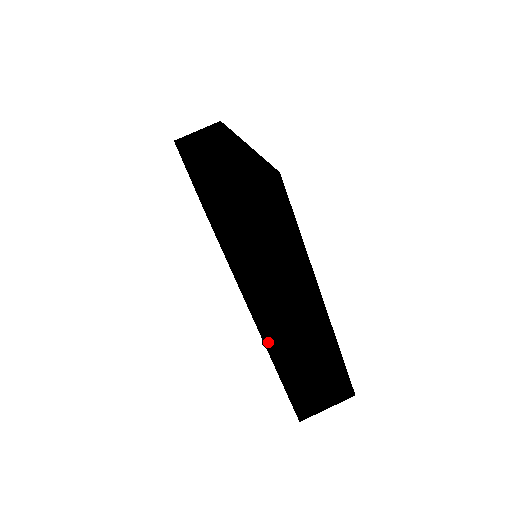
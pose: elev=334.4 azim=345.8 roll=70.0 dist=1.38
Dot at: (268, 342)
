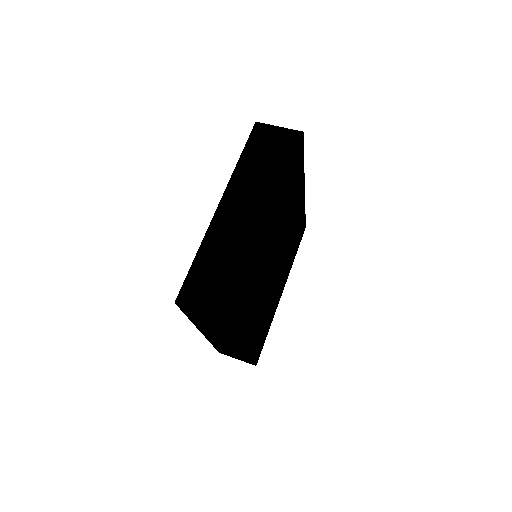
Dot at: (216, 217)
